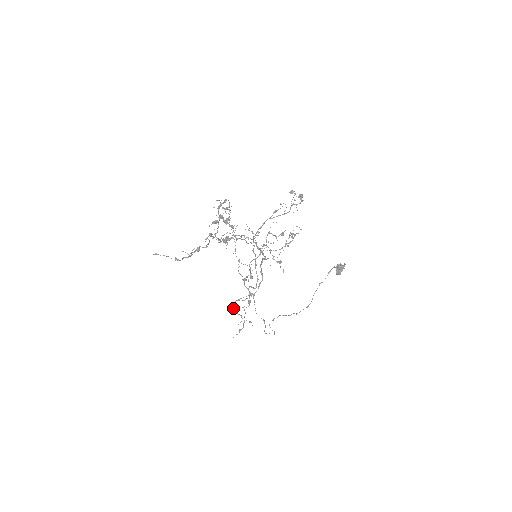
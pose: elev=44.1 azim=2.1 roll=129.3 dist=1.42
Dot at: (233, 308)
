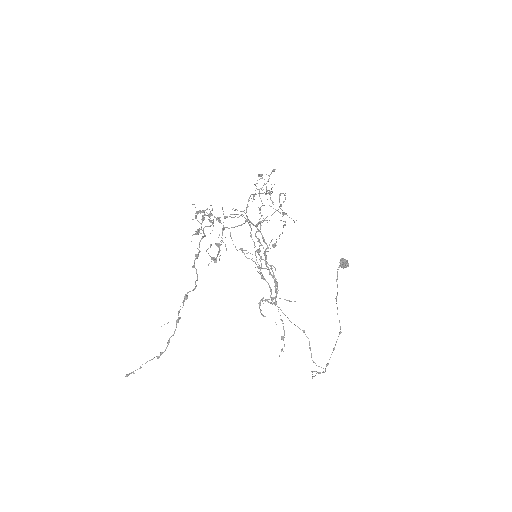
Dot at: (261, 299)
